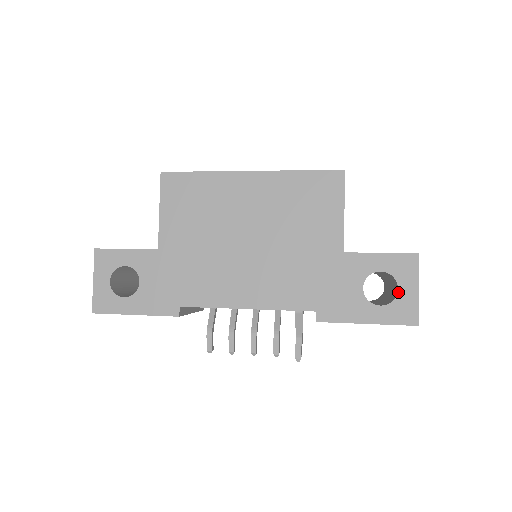
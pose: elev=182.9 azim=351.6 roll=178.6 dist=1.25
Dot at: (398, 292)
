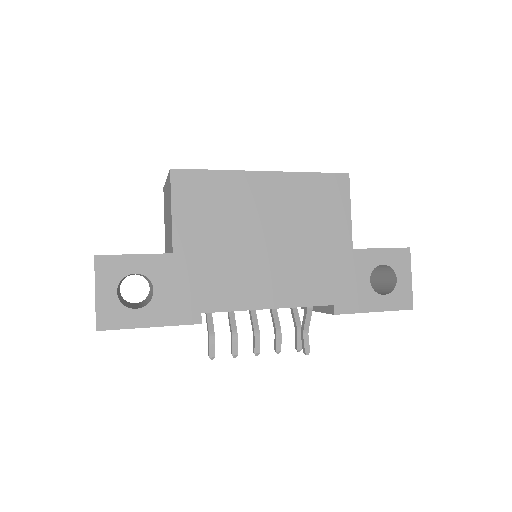
Dot at: (397, 282)
